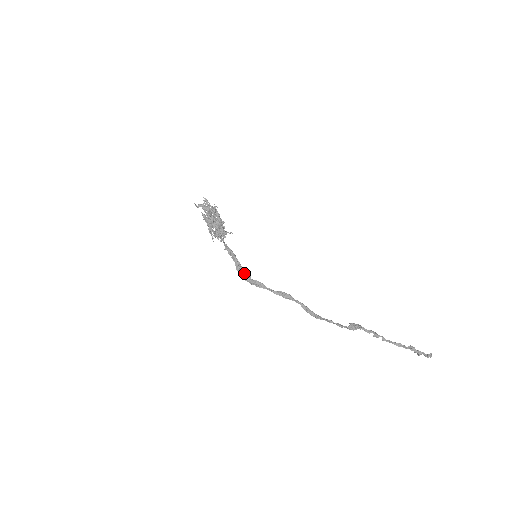
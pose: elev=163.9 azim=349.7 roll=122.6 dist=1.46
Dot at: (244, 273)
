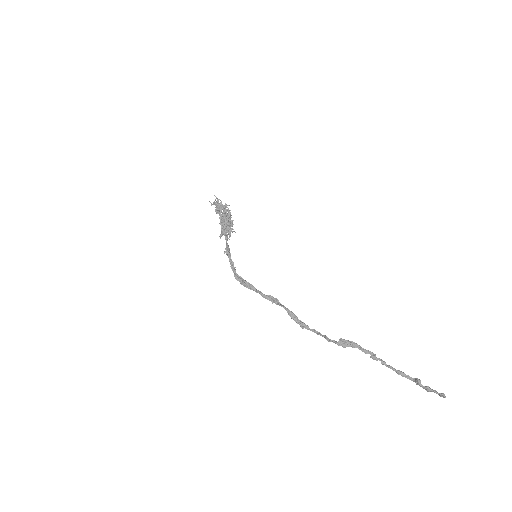
Dot at: (236, 273)
